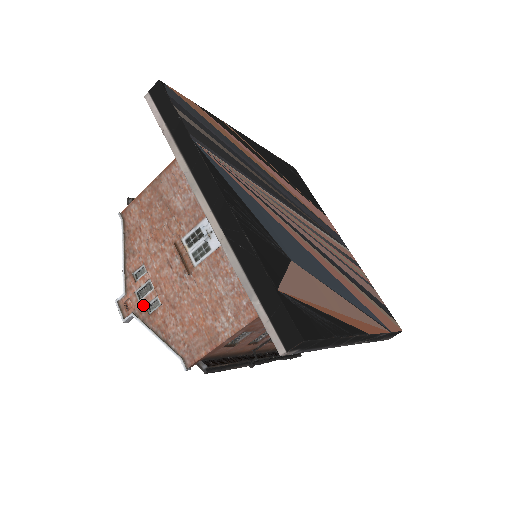
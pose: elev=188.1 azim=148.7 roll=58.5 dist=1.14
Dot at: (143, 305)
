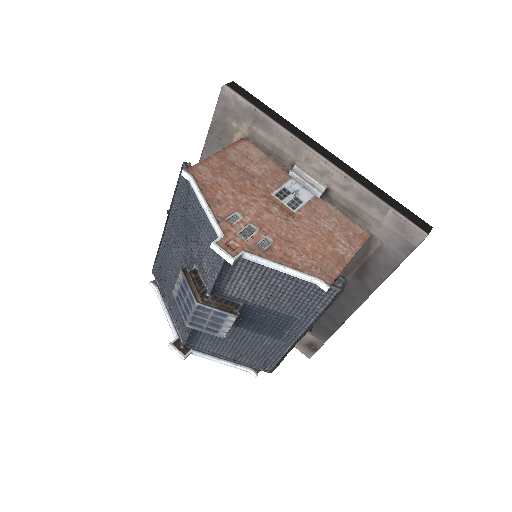
Dot at: (253, 243)
